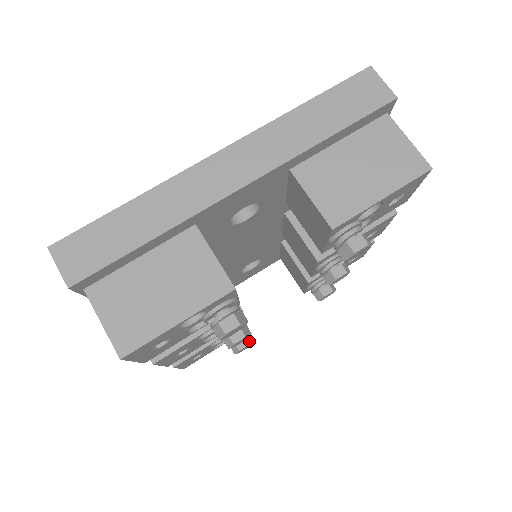
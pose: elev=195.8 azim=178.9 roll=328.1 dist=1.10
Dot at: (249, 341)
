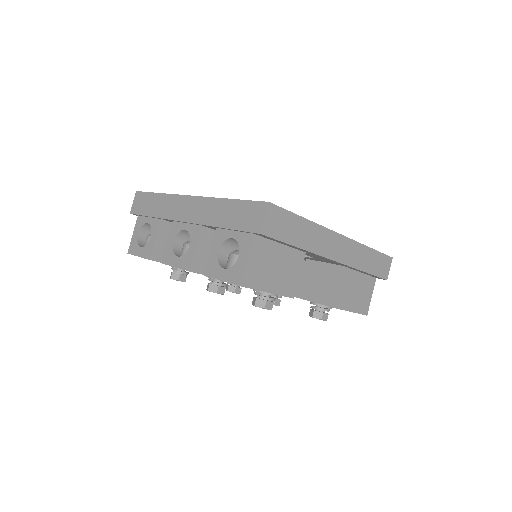
Dot at: occluded
